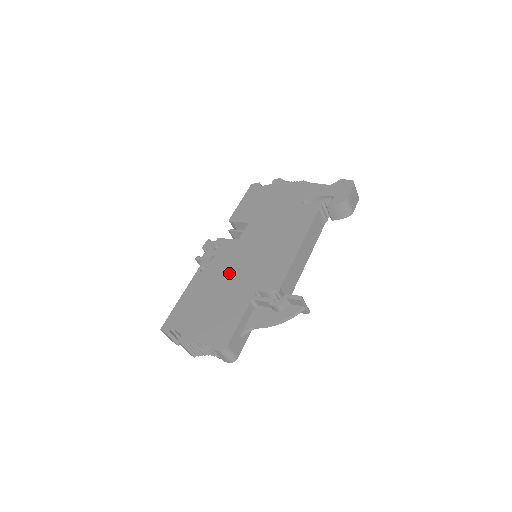
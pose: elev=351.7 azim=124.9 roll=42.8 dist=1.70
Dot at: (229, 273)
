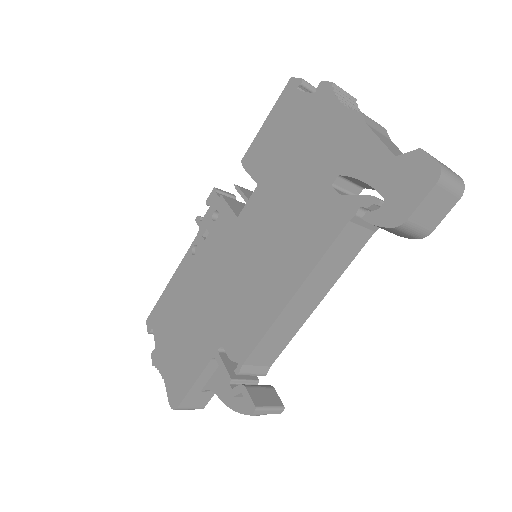
Dot at: (210, 282)
